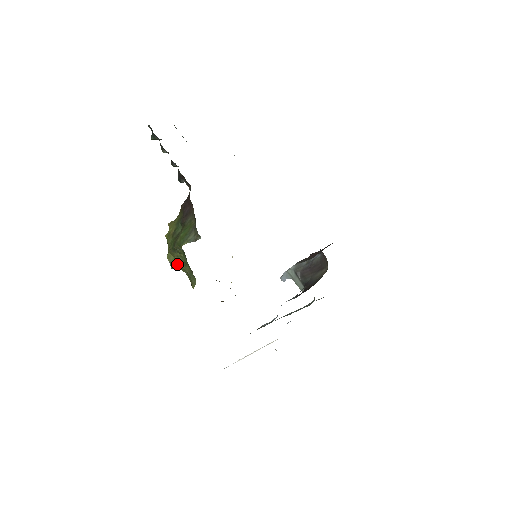
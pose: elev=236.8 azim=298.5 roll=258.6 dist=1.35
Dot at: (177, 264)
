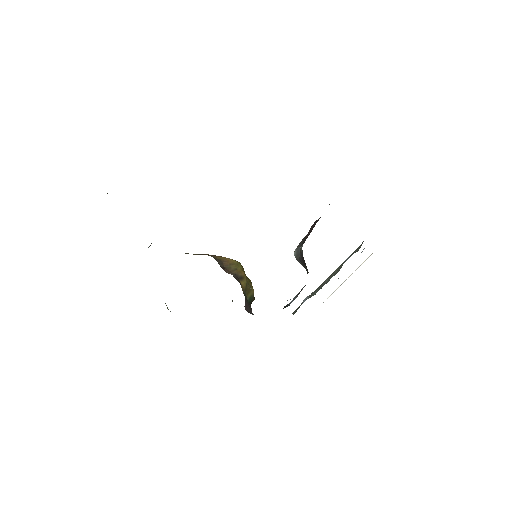
Dot at: occluded
